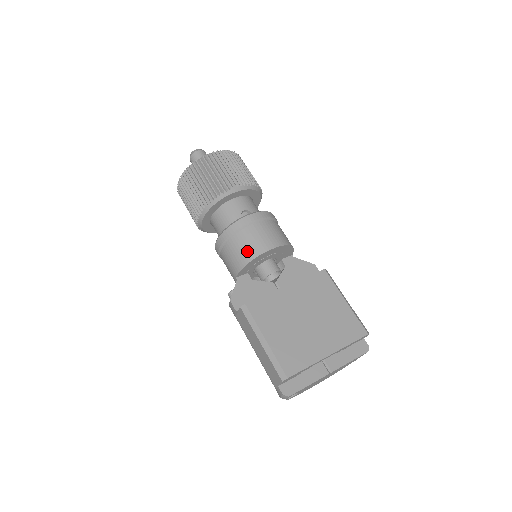
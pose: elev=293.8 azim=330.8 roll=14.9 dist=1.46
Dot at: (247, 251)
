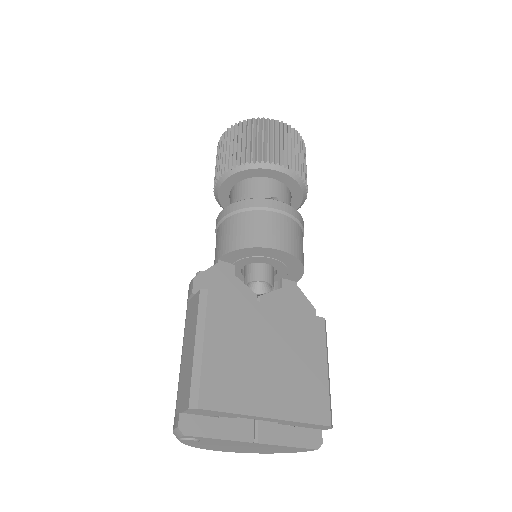
Dot at: (250, 235)
